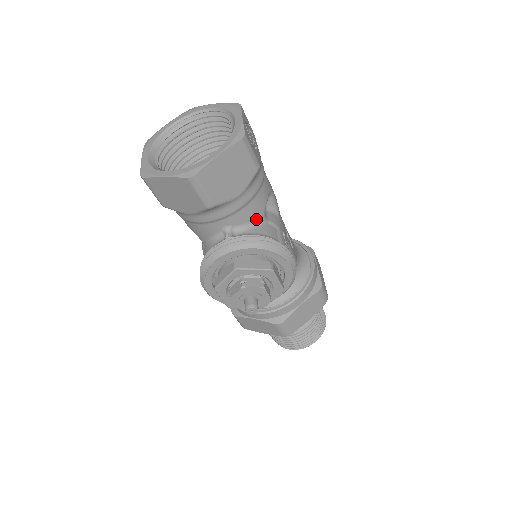
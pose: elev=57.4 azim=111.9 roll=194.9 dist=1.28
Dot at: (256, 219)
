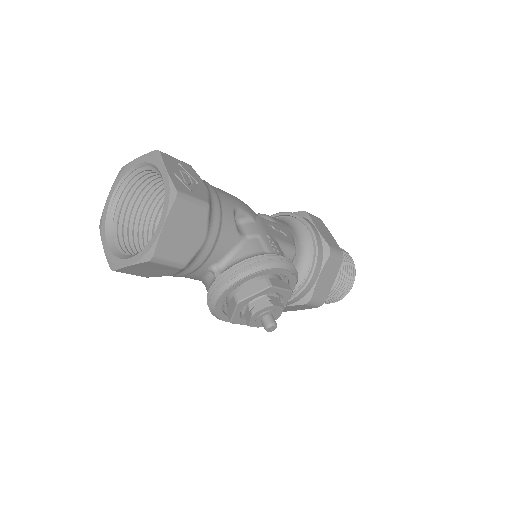
Dot at: (233, 244)
